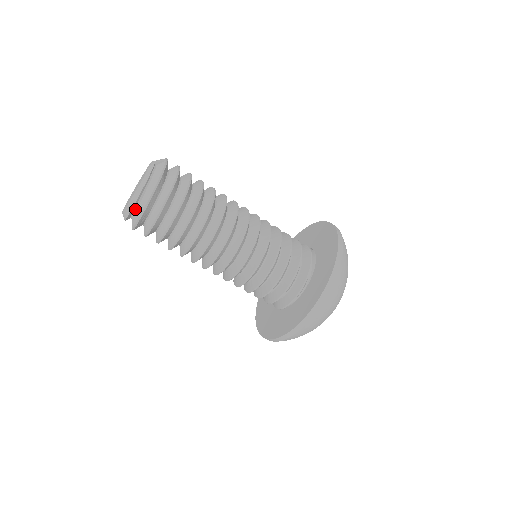
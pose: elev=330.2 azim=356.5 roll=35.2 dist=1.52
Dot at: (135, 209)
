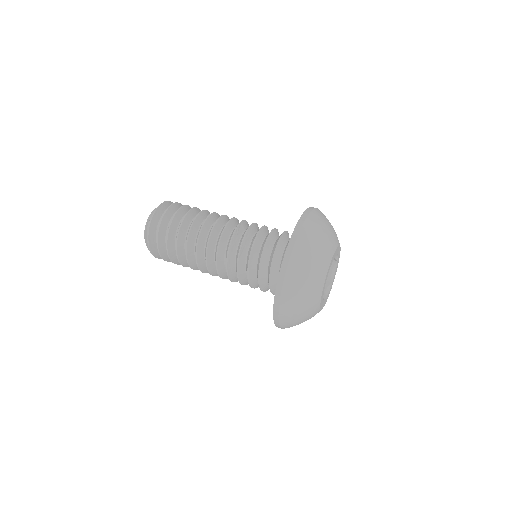
Dot at: occluded
